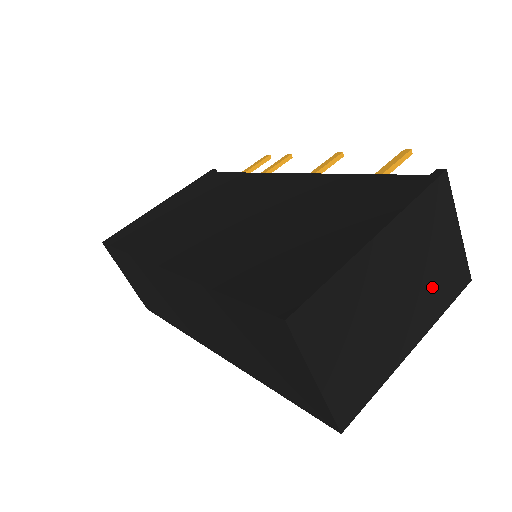
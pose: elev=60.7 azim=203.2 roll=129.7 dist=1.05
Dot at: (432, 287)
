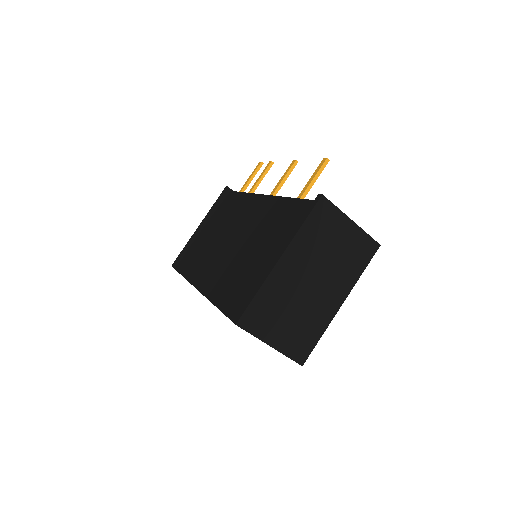
Dot at: (342, 265)
